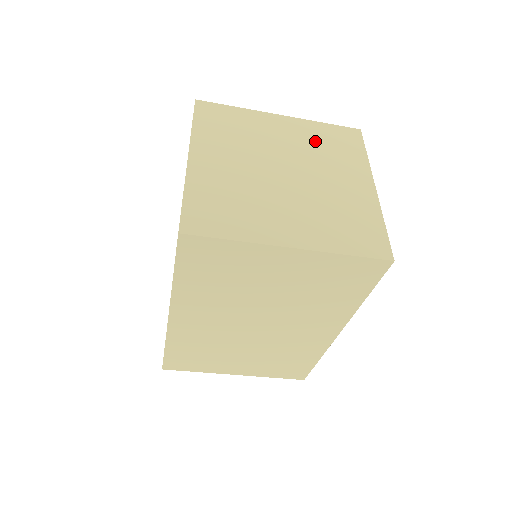
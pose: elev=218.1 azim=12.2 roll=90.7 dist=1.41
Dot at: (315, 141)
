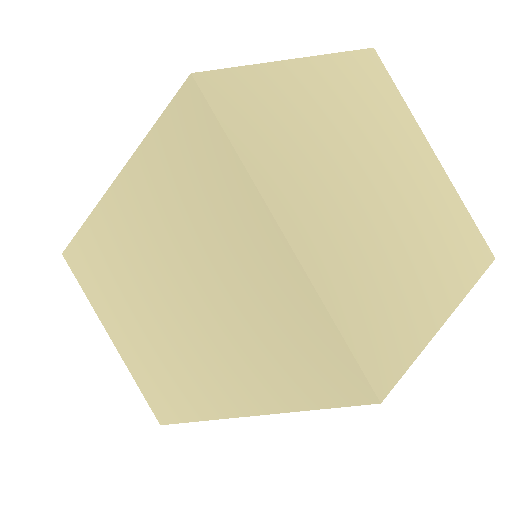
Dot at: (440, 207)
